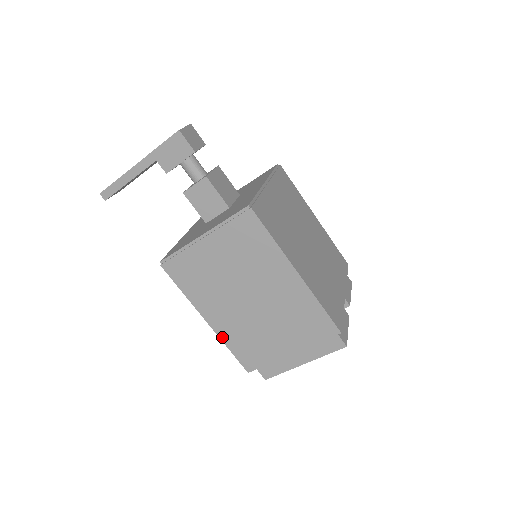
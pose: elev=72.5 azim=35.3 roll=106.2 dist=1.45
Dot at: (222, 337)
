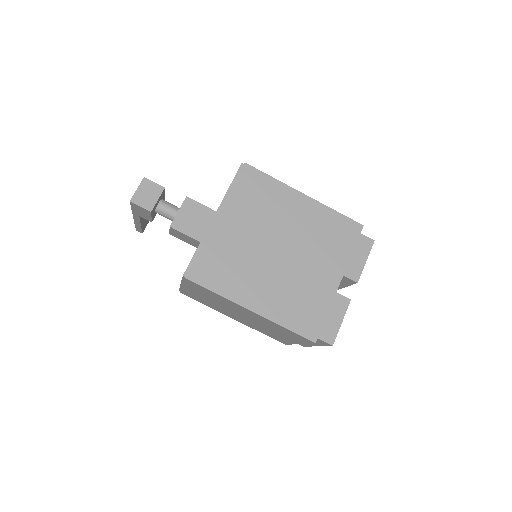
Dot at: (251, 327)
